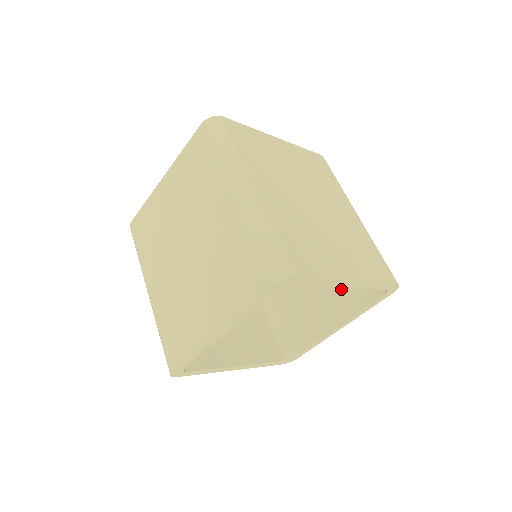
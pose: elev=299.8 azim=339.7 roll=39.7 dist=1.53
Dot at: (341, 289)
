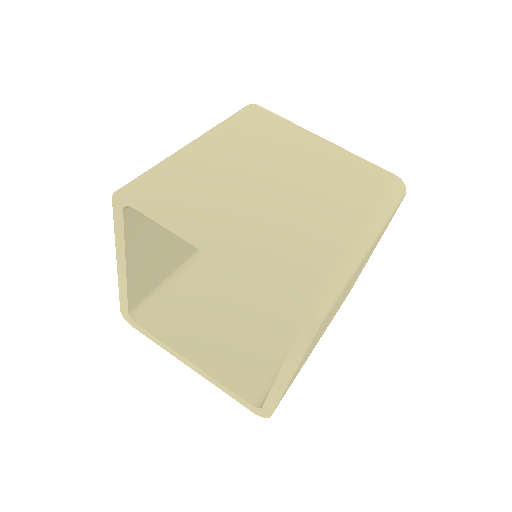
Dot at: occluded
